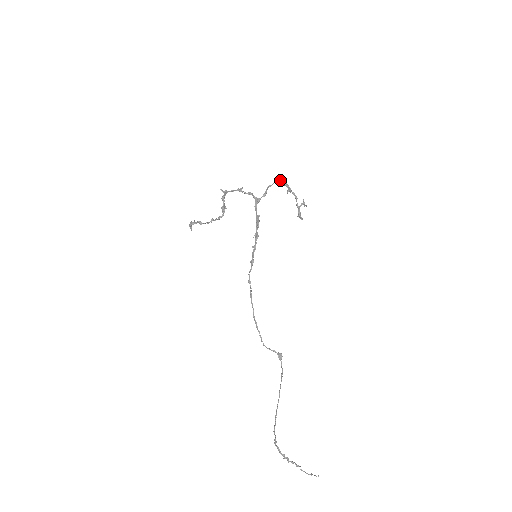
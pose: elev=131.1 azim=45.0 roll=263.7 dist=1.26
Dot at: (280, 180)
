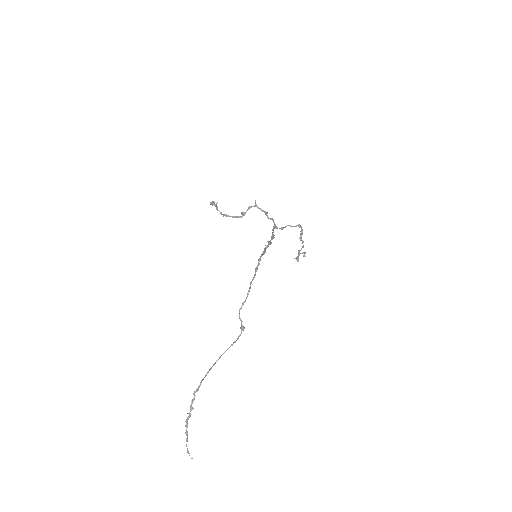
Dot at: (301, 228)
